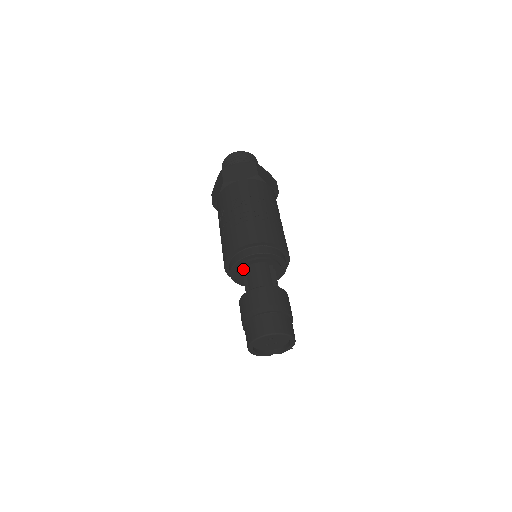
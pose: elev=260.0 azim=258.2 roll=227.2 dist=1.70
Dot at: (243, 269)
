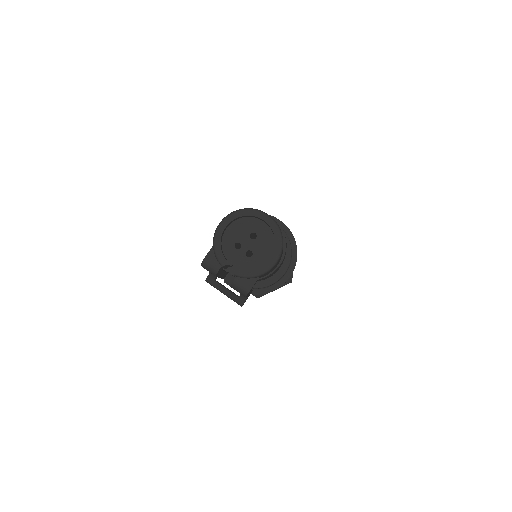
Dot at: occluded
